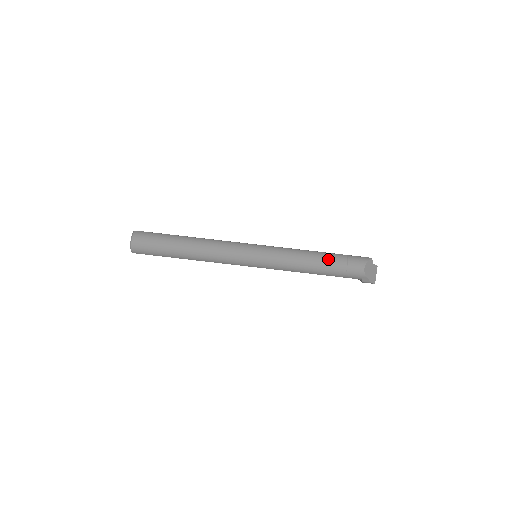
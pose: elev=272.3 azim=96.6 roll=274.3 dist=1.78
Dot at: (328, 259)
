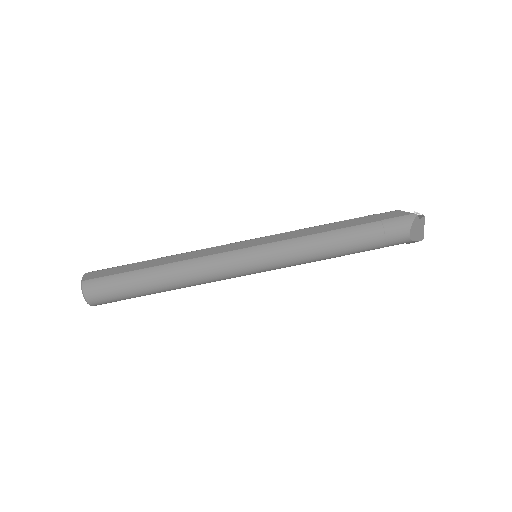
Dot at: (357, 238)
